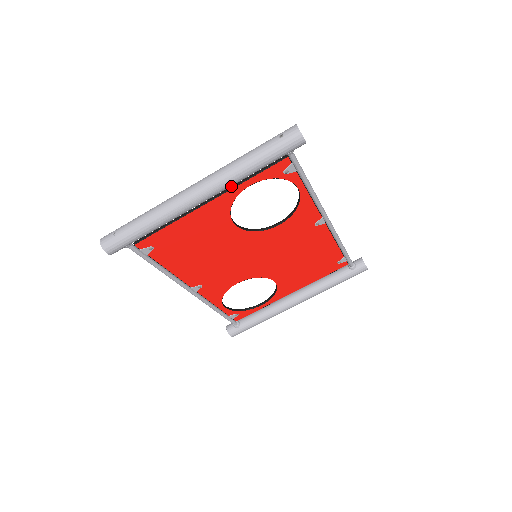
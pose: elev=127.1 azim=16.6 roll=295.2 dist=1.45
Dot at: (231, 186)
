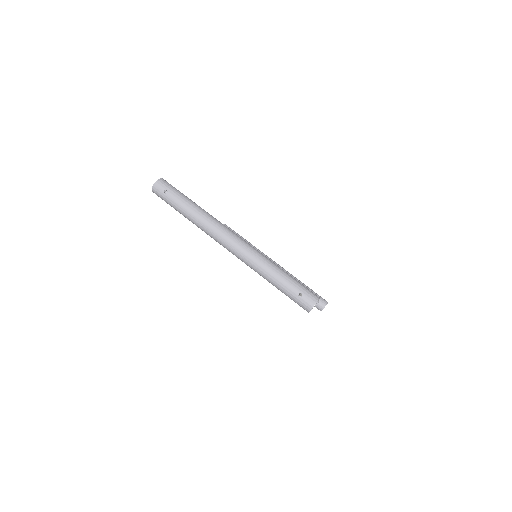
Dot at: occluded
